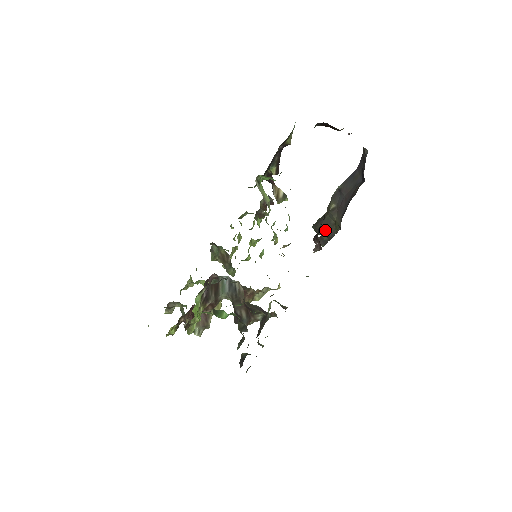
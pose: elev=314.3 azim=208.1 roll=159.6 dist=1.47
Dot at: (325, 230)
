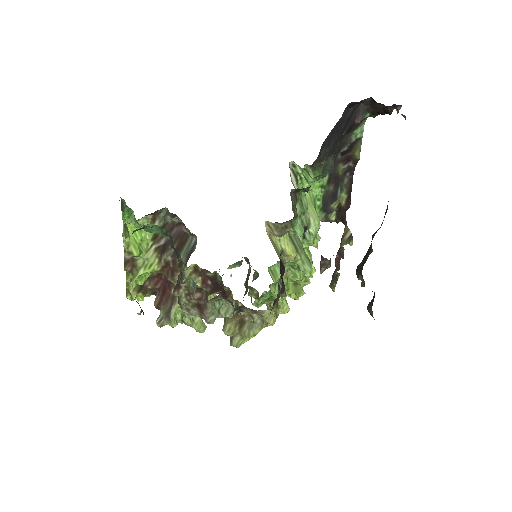
Dot at: (362, 265)
